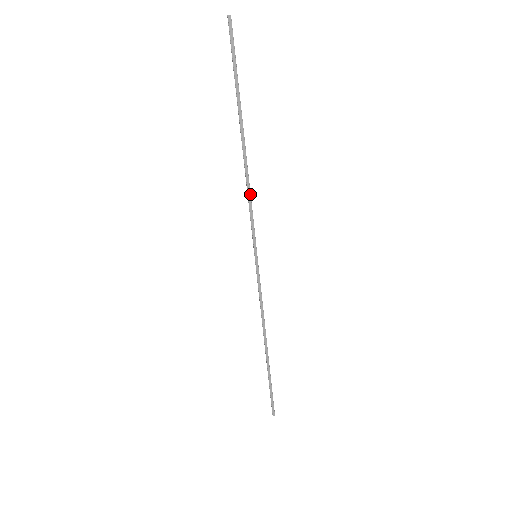
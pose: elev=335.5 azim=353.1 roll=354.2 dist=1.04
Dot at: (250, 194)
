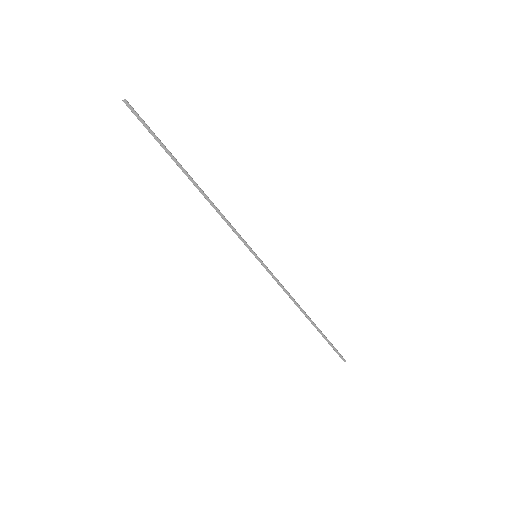
Dot at: (222, 215)
